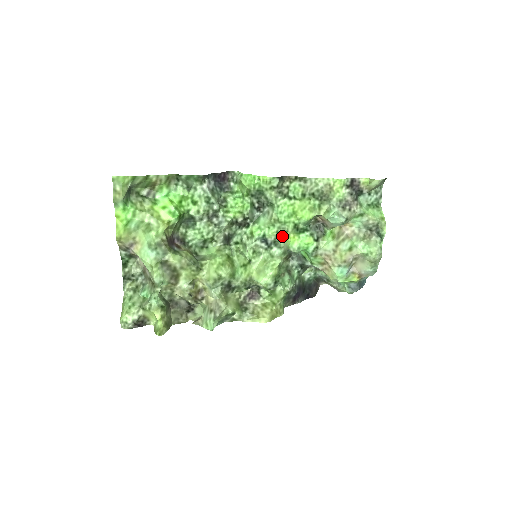
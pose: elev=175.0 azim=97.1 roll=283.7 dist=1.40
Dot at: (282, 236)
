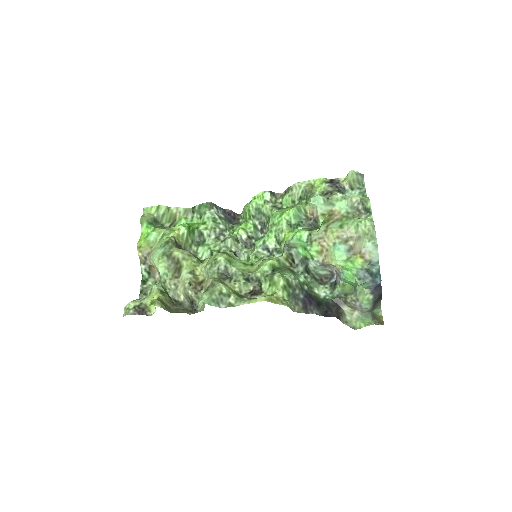
Dot at: (280, 240)
